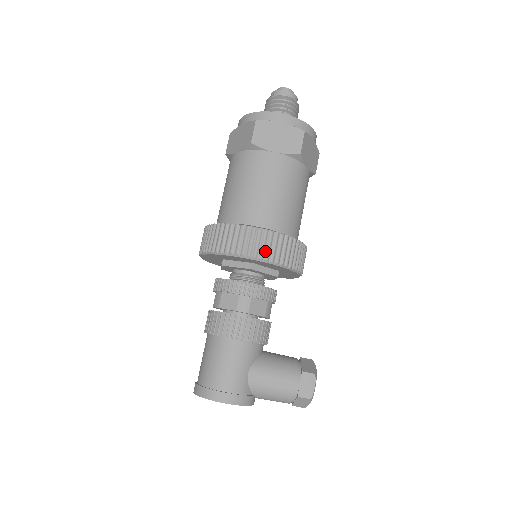
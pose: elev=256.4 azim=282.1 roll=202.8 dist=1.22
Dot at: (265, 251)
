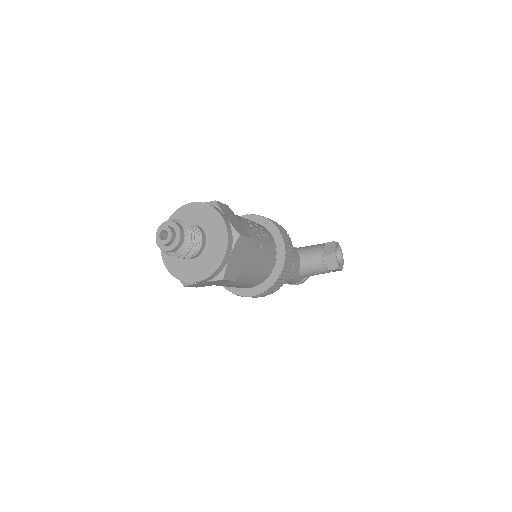
Dot at: (264, 295)
